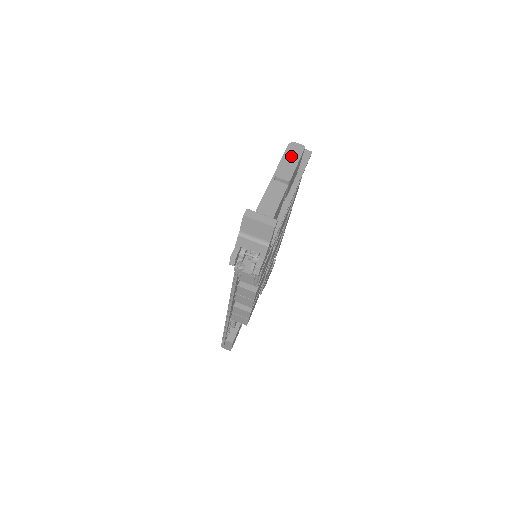
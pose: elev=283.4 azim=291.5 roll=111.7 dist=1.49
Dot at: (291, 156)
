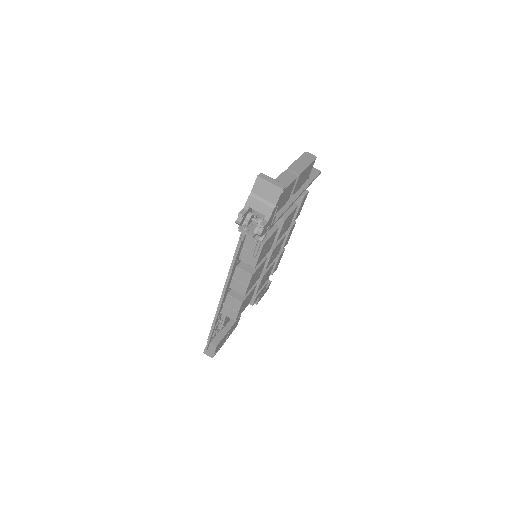
Dot at: (304, 159)
